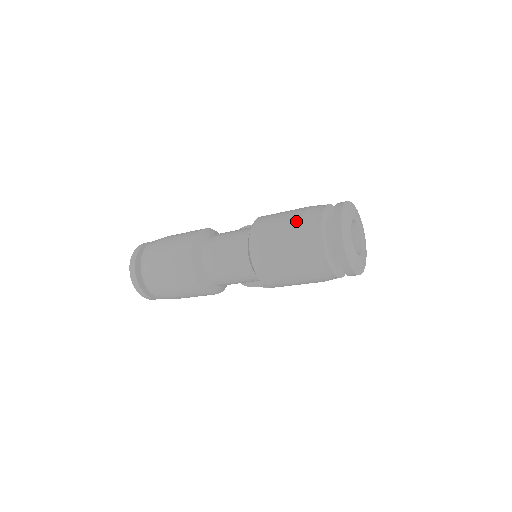
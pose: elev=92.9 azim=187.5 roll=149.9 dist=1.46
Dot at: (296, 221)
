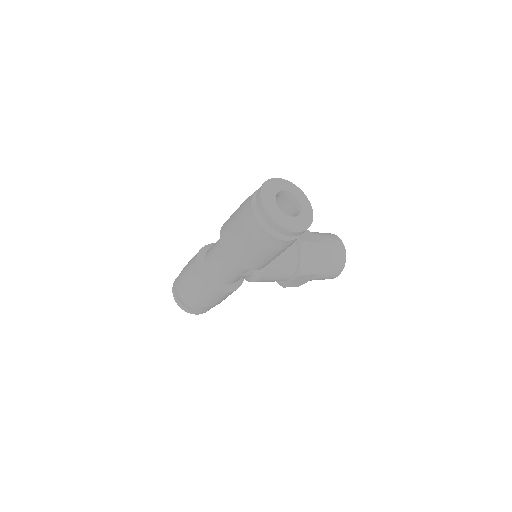
Dot at: (241, 206)
